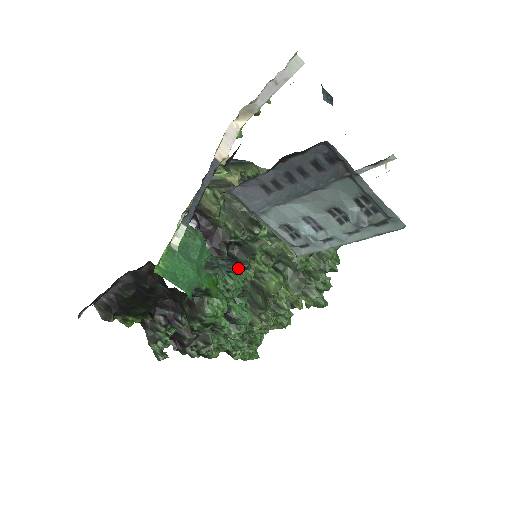
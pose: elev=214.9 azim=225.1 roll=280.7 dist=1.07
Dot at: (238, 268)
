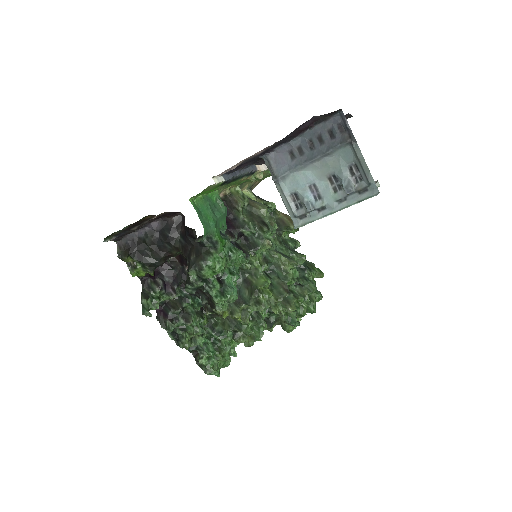
Dot at: occluded
